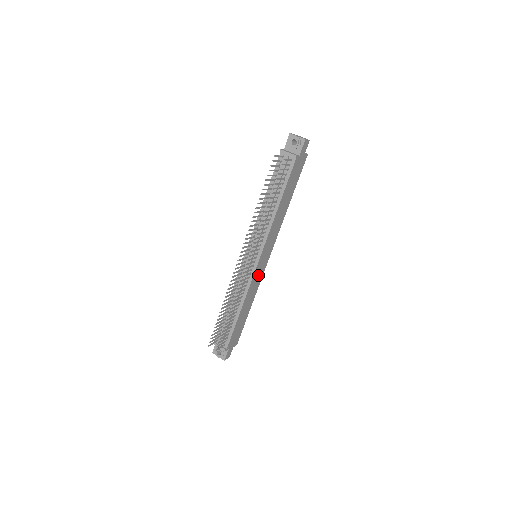
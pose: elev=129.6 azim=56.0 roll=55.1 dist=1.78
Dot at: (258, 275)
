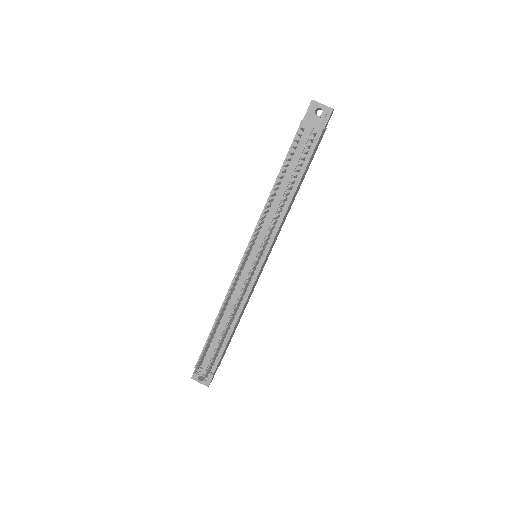
Dot at: occluded
